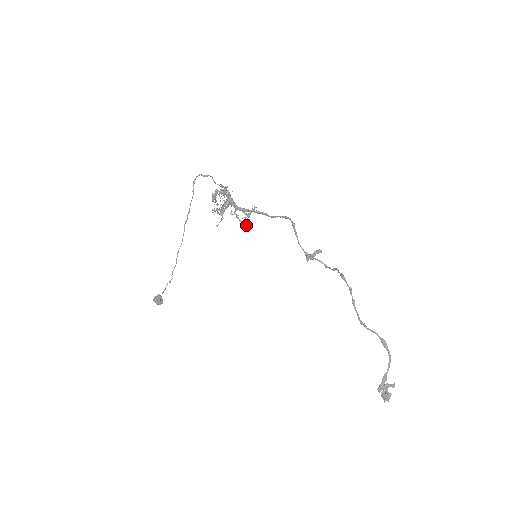
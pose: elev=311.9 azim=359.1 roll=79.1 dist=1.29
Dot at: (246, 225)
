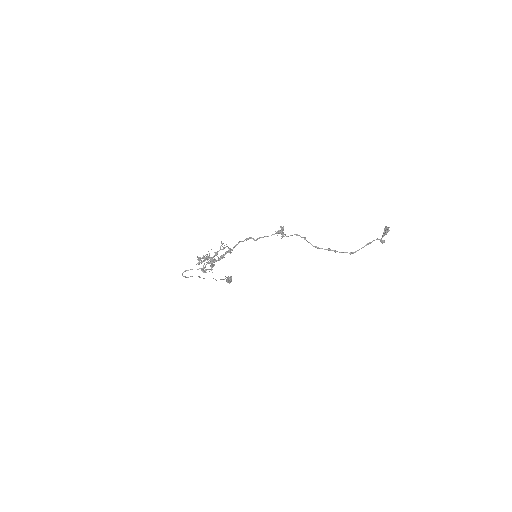
Dot at: occluded
